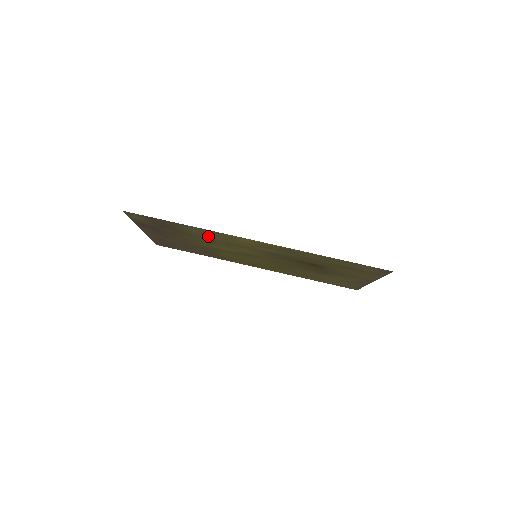
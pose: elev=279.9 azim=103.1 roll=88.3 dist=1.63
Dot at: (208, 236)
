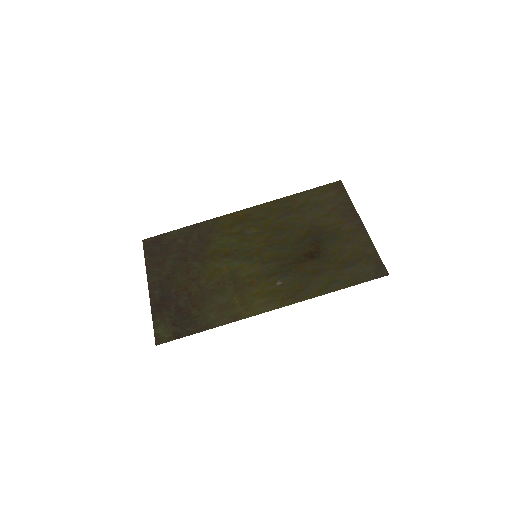
Dot at: (223, 301)
